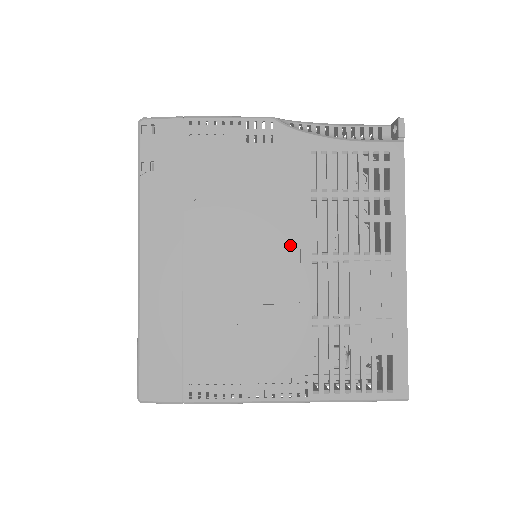
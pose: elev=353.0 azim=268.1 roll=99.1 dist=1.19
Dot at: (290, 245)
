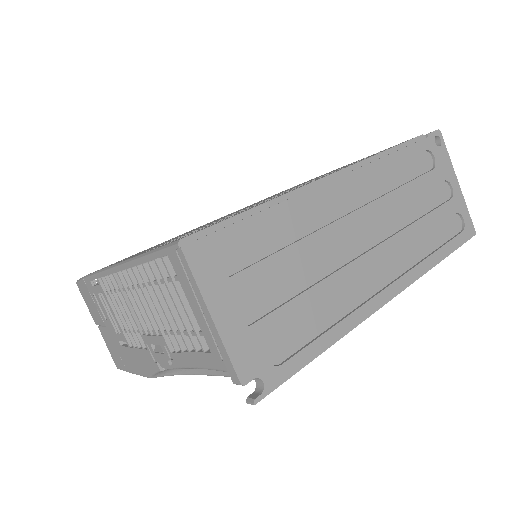
Dot at: occluded
